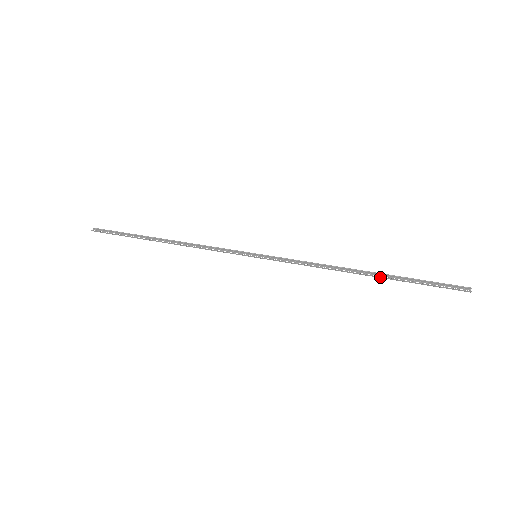
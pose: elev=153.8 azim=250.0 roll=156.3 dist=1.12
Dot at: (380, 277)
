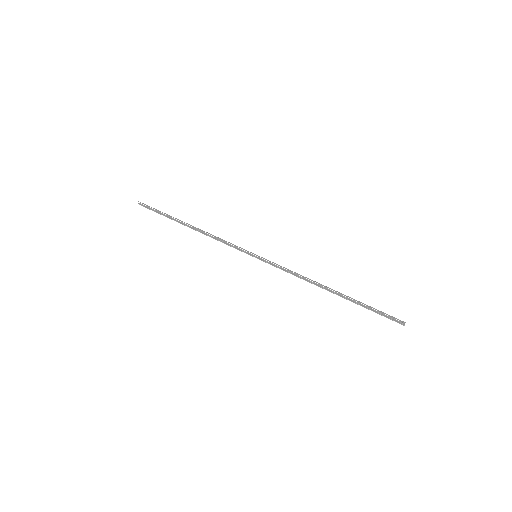
Dot at: (342, 297)
